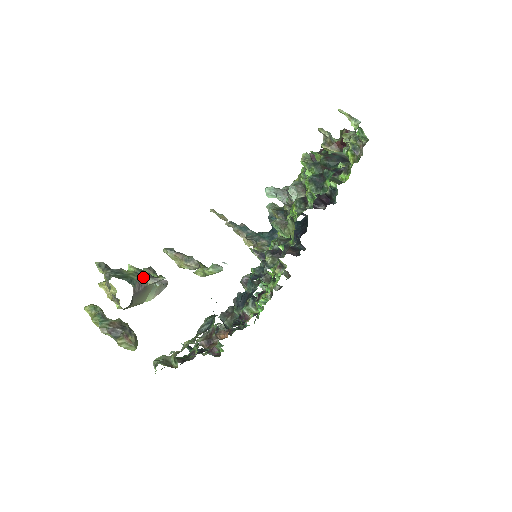
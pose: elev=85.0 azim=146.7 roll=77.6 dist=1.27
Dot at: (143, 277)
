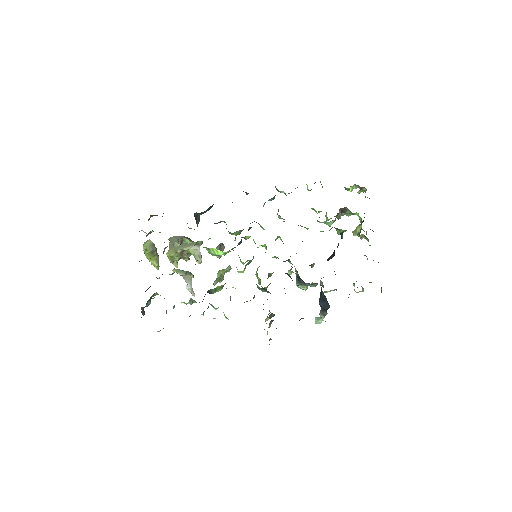
Dot at: occluded
